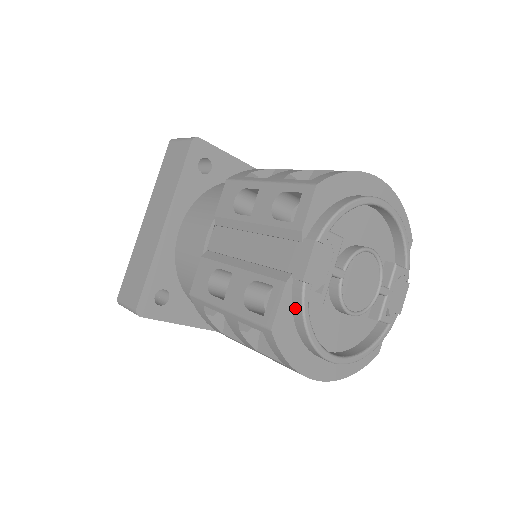
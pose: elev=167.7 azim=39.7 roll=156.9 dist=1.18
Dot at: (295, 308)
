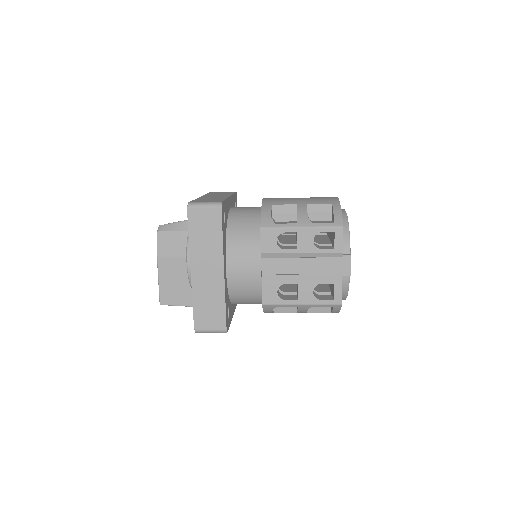
Dot at: (343, 288)
